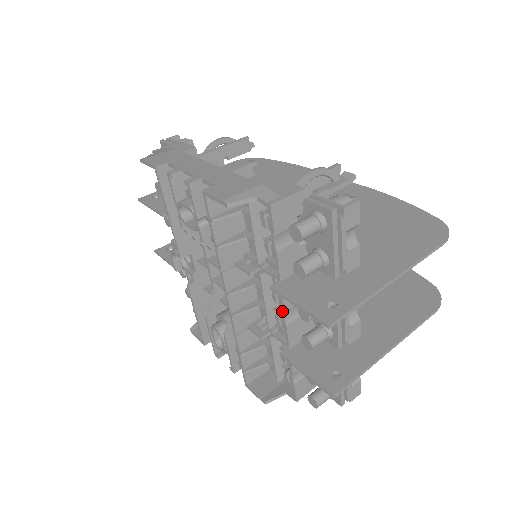
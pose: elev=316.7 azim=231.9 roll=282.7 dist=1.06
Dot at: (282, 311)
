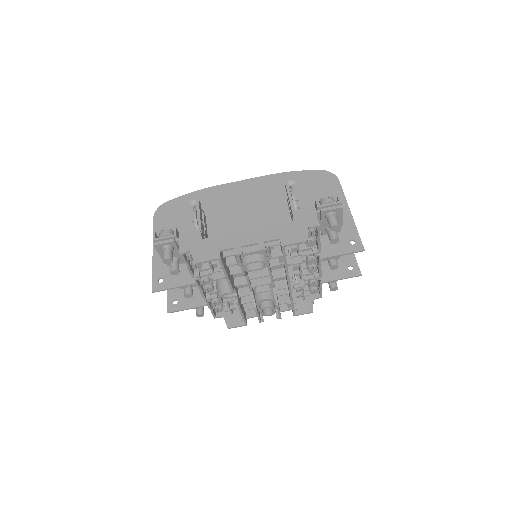
Dot at: (319, 265)
